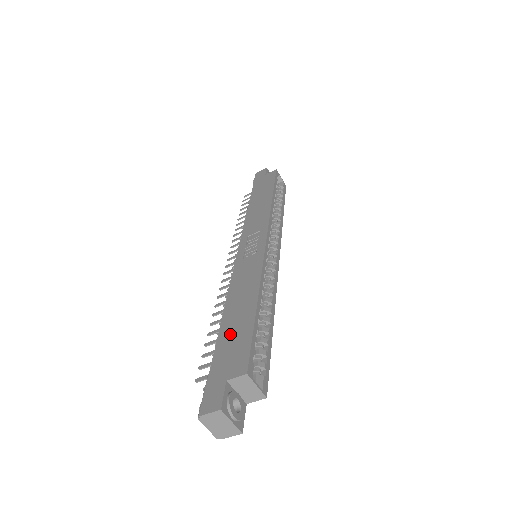
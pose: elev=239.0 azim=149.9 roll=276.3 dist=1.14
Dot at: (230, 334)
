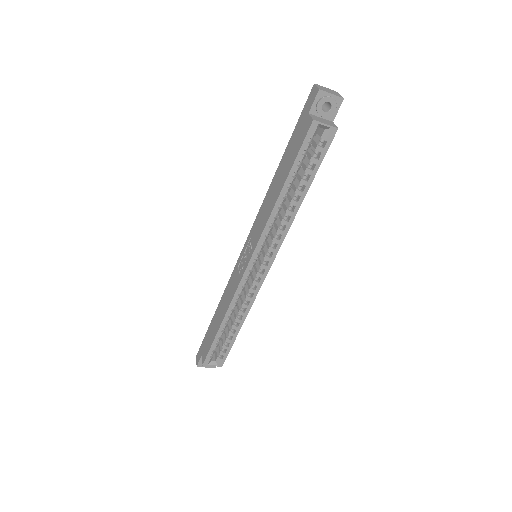
Dot at: (212, 328)
